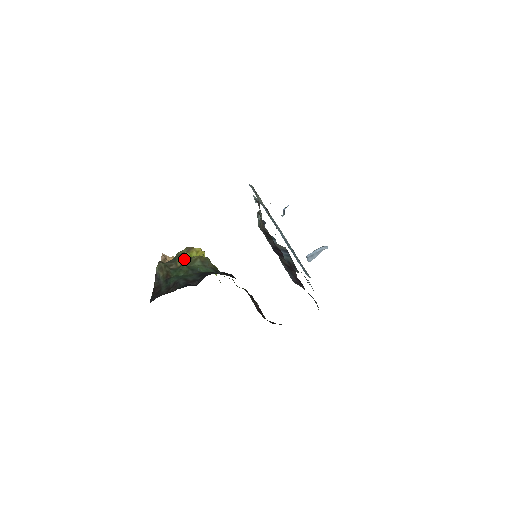
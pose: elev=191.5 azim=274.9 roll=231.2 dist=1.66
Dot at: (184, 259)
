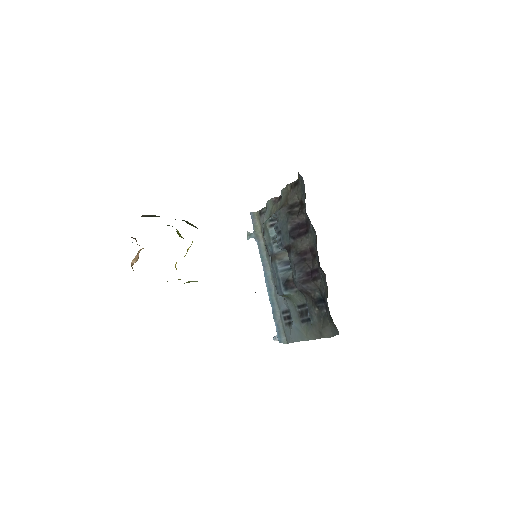
Dot at: occluded
